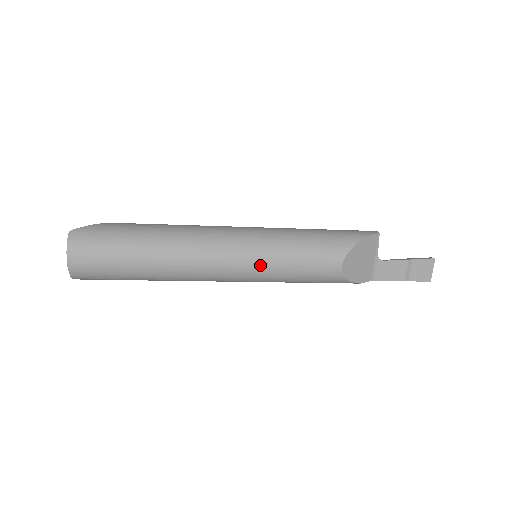
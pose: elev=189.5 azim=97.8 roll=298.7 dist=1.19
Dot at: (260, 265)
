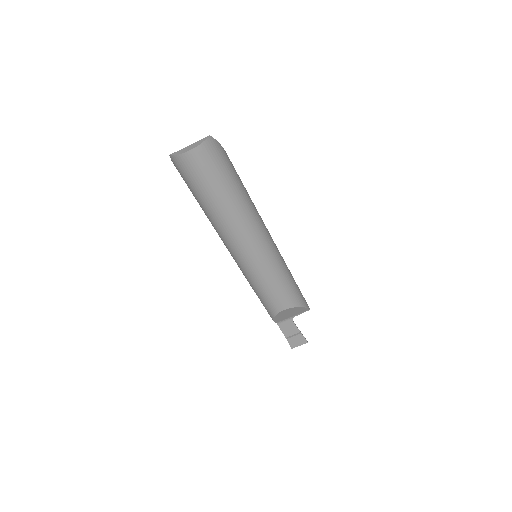
Dot at: (259, 270)
